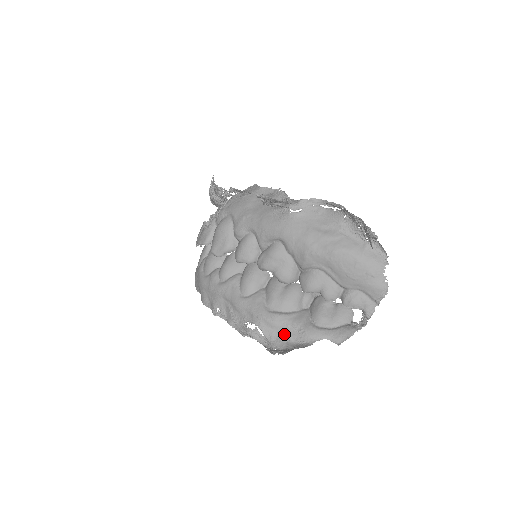
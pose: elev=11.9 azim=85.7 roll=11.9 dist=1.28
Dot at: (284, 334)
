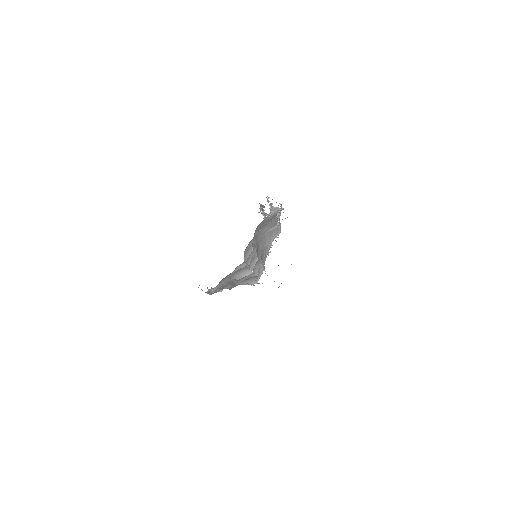
Dot at: occluded
